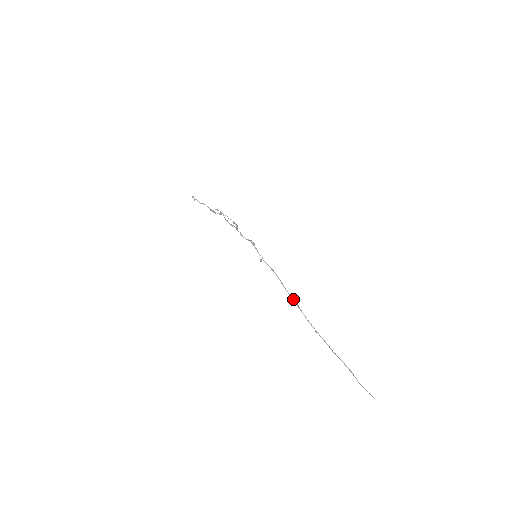
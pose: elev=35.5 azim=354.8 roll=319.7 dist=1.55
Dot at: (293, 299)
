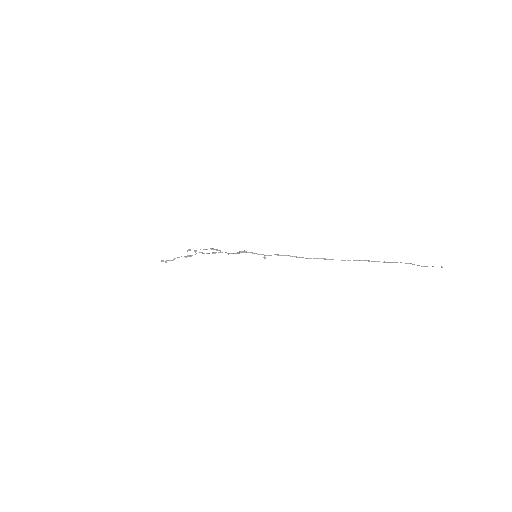
Dot at: occluded
